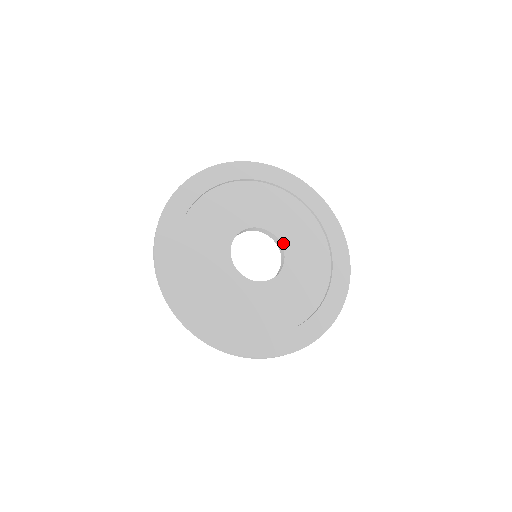
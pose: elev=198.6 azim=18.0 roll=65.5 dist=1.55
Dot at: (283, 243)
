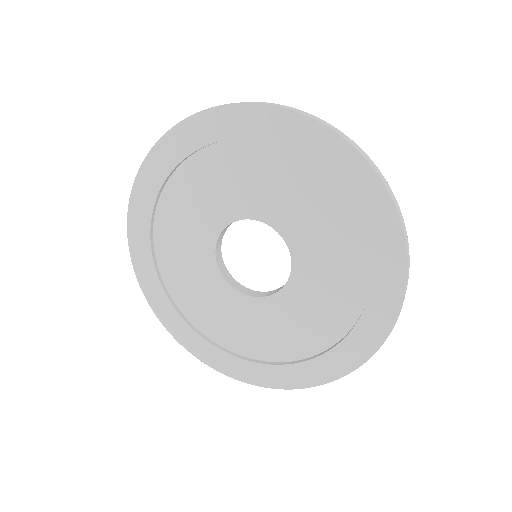
Dot at: (270, 223)
